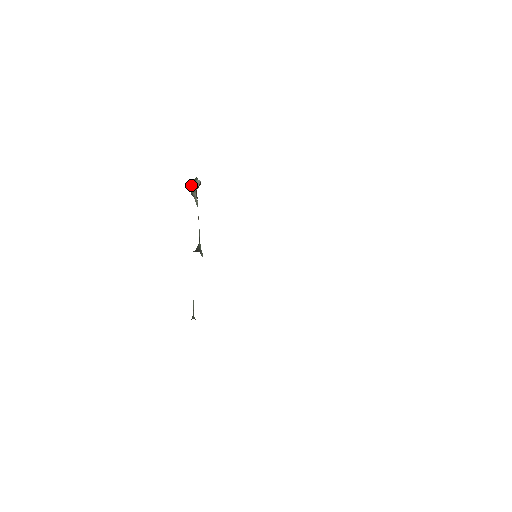
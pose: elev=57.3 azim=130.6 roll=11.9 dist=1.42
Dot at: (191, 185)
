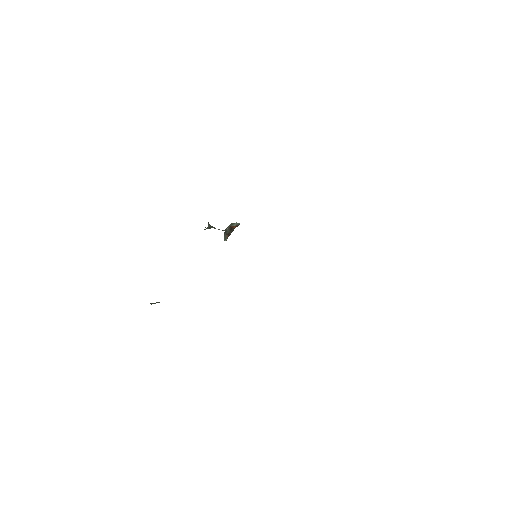
Dot at: (230, 224)
